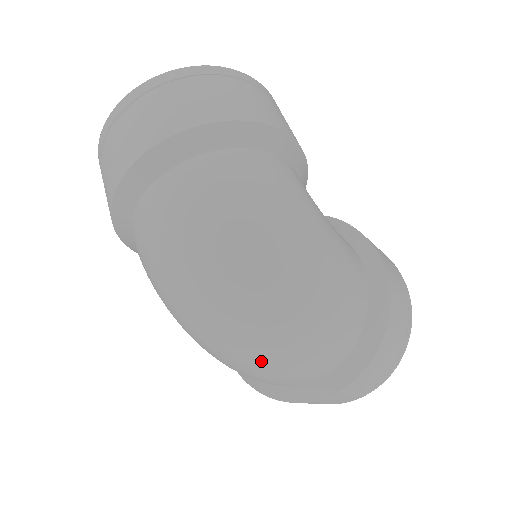
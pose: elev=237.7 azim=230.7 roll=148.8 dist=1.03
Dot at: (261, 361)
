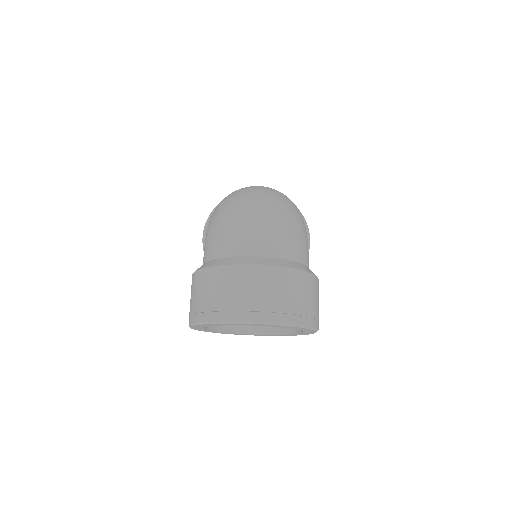
Dot at: (247, 214)
